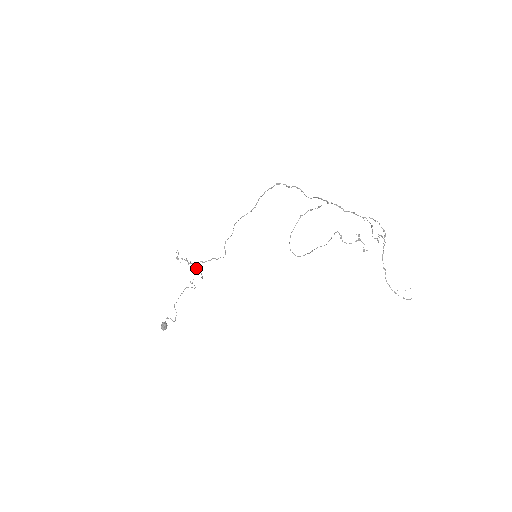
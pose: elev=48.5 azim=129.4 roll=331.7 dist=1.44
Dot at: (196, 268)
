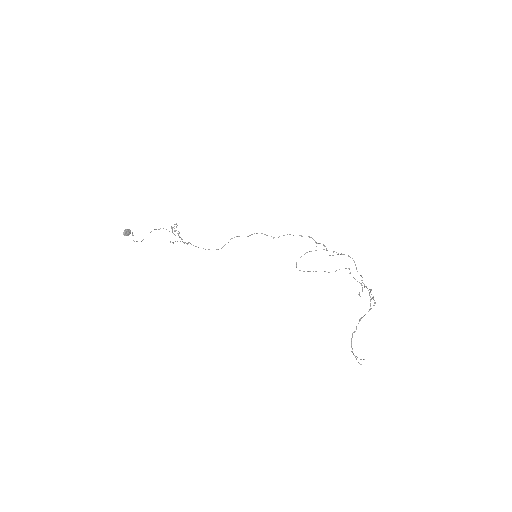
Dot at: occluded
